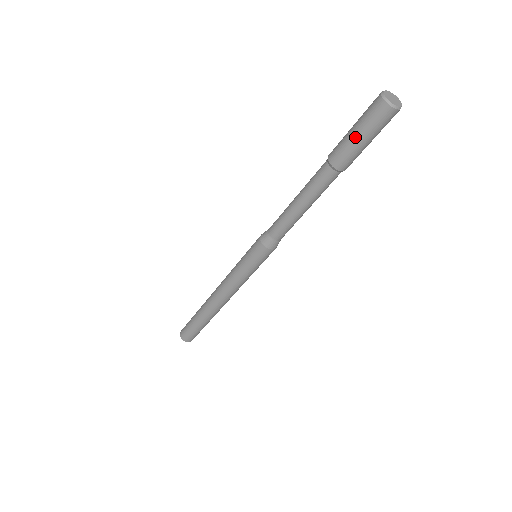
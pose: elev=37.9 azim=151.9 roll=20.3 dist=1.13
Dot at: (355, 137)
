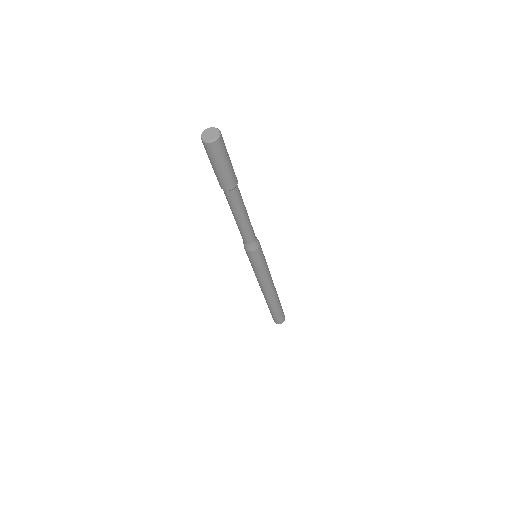
Dot at: (219, 170)
